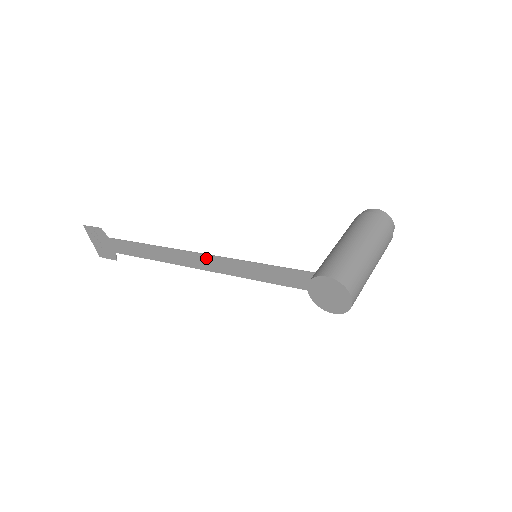
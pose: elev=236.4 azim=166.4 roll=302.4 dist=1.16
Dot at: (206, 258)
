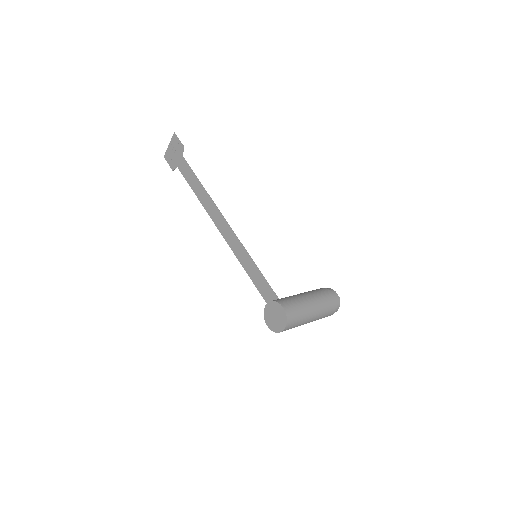
Dot at: (230, 230)
